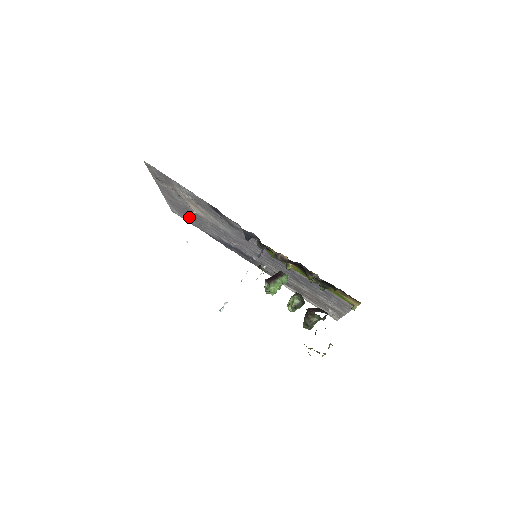
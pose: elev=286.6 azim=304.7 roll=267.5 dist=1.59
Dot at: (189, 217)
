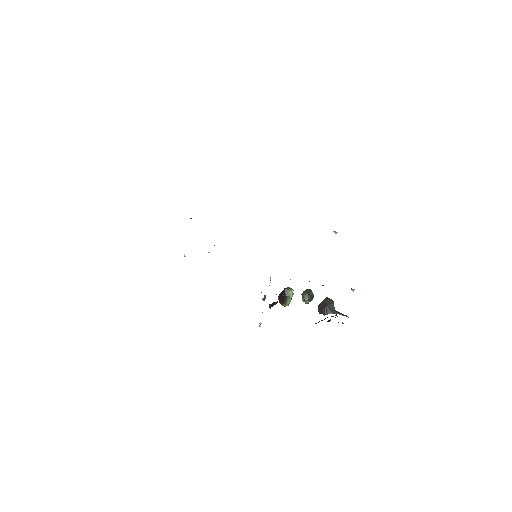
Dot at: (184, 255)
